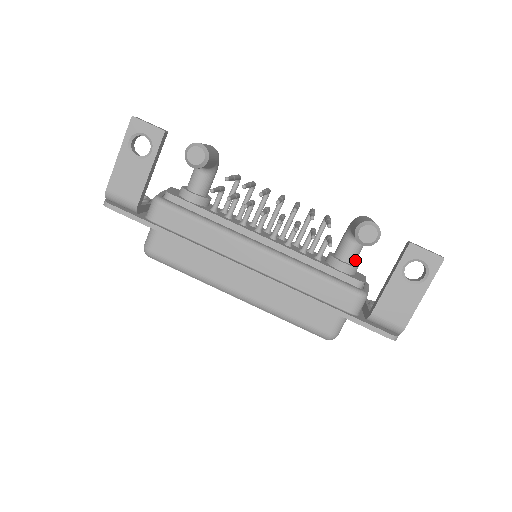
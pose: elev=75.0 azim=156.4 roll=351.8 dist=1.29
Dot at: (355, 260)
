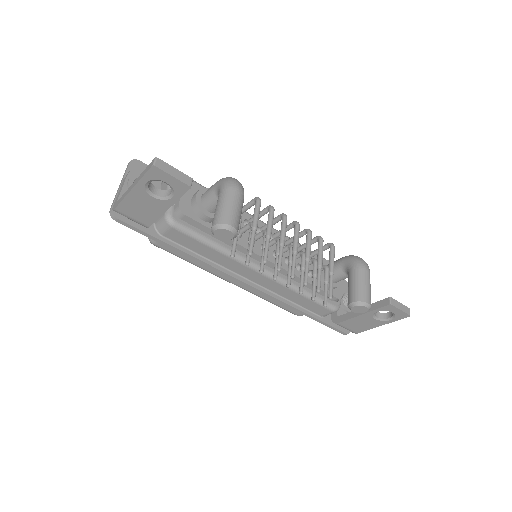
Dot at: occluded
